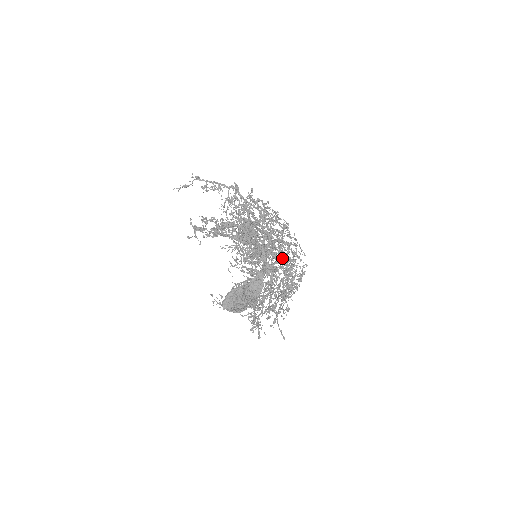
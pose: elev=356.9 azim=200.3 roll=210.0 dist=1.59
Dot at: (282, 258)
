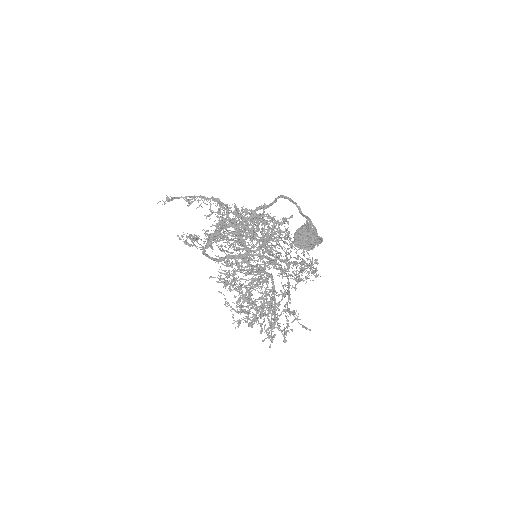
Dot at: (280, 253)
